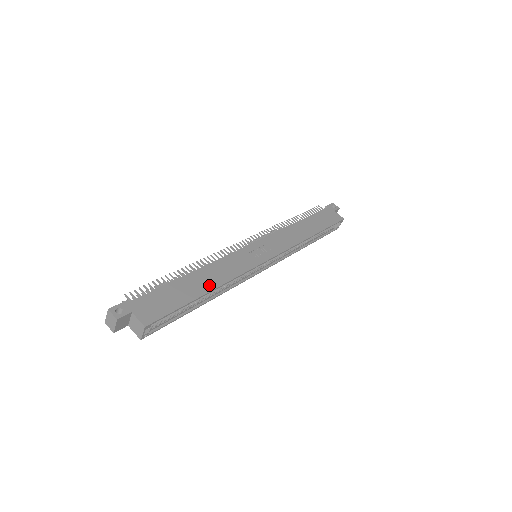
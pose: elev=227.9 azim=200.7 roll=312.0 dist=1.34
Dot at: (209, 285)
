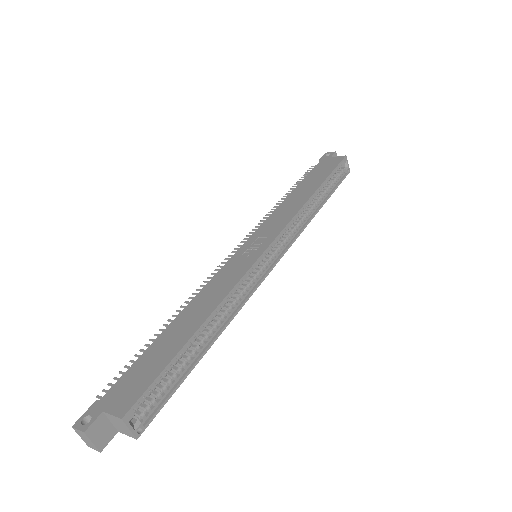
Dot at: (198, 319)
